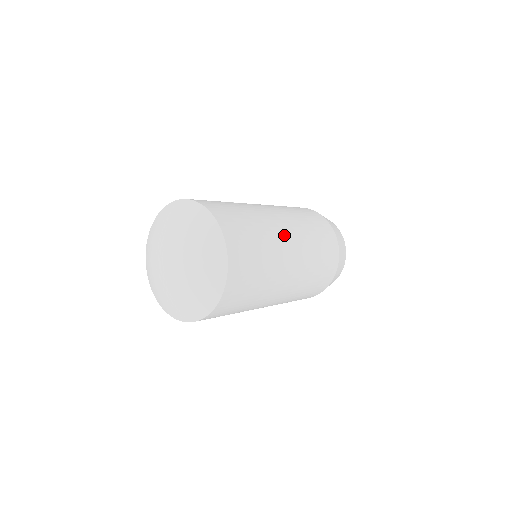
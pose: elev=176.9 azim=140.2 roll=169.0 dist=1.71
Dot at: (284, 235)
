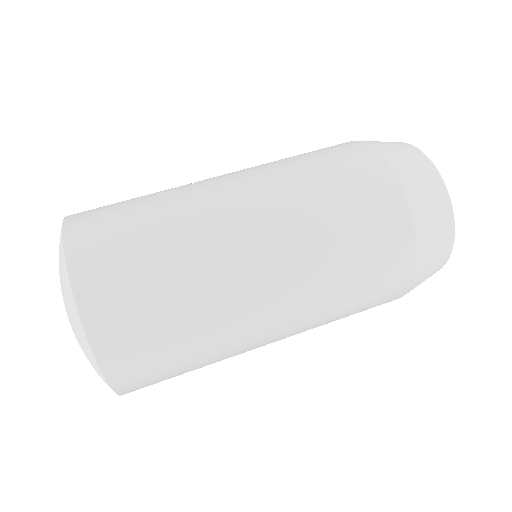
Dot at: (240, 248)
